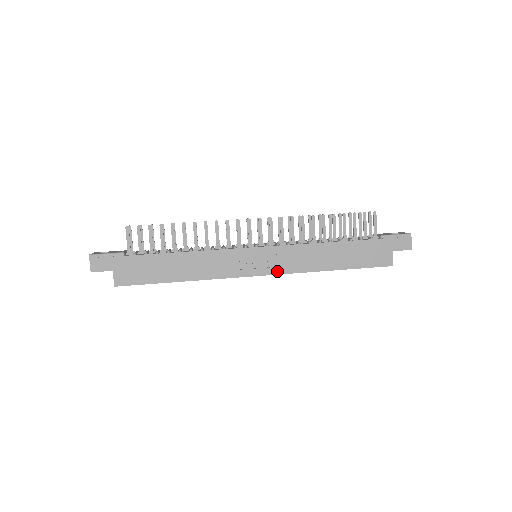
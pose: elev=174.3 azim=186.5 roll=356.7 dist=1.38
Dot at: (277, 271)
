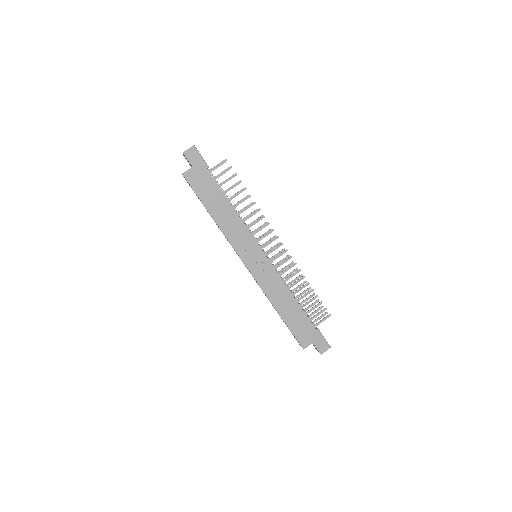
Dot at: (256, 276)
